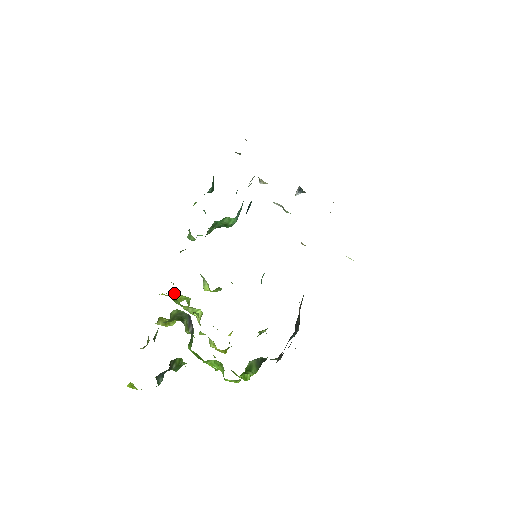
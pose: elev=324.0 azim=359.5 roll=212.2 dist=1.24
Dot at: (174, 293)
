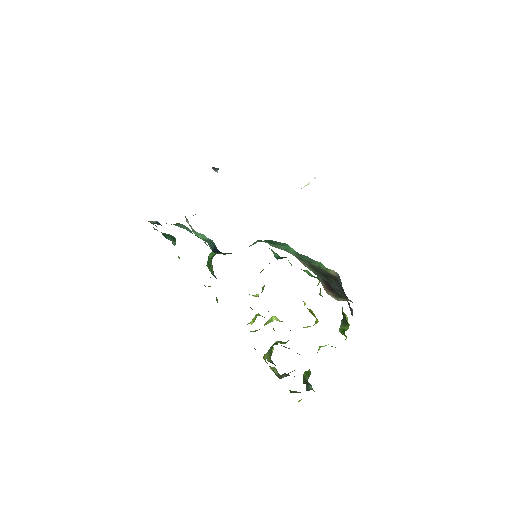
Dot at: (247, 324)
